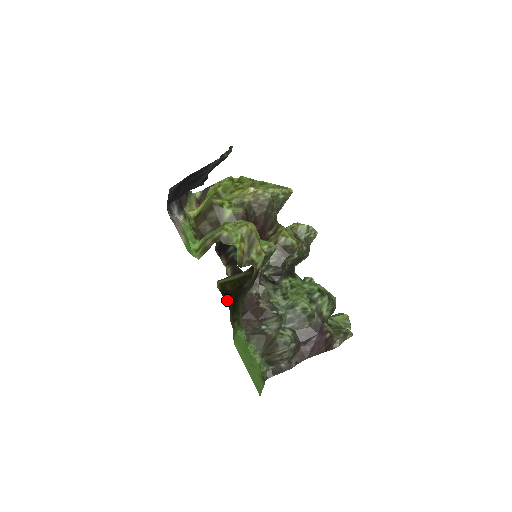
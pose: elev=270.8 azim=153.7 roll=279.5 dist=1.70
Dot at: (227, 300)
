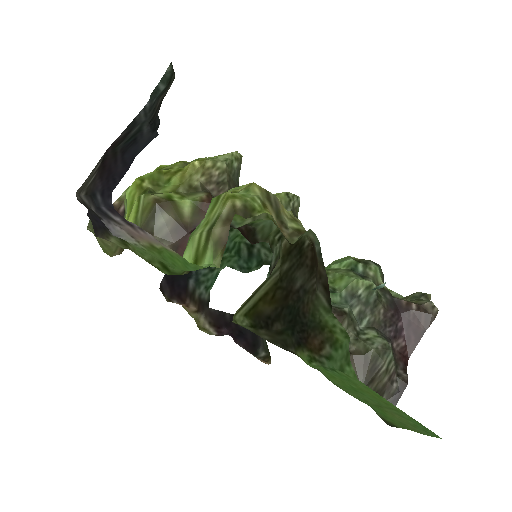
Dot at: (276, 330)
